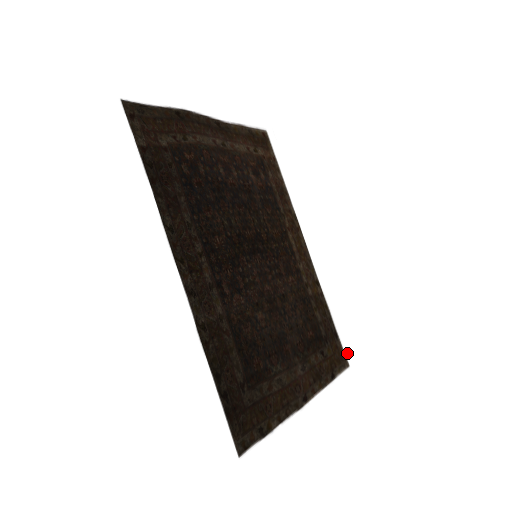
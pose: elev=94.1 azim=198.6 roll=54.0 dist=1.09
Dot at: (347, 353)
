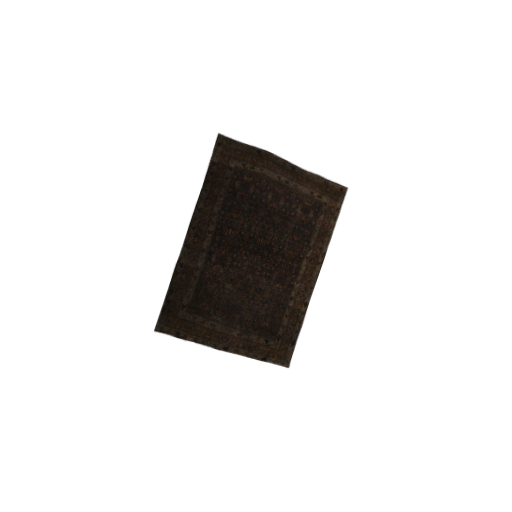
Dot at: (295, 360)
